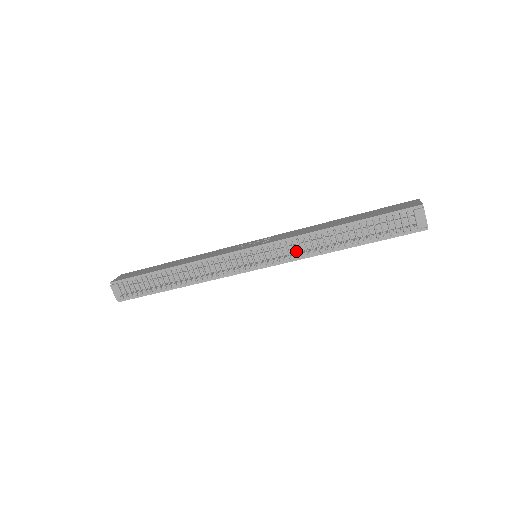
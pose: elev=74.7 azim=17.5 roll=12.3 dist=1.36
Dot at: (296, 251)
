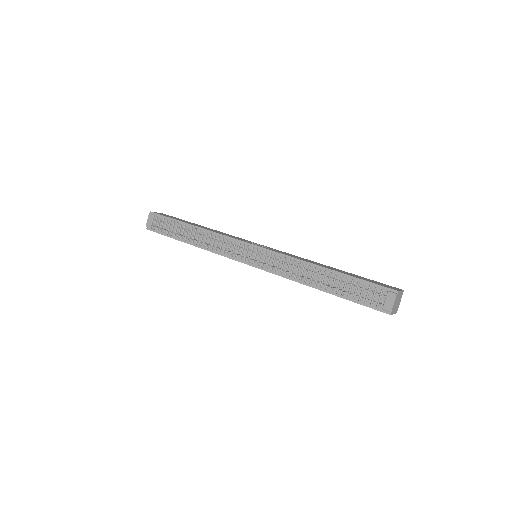
Dot at: (284, 268)
